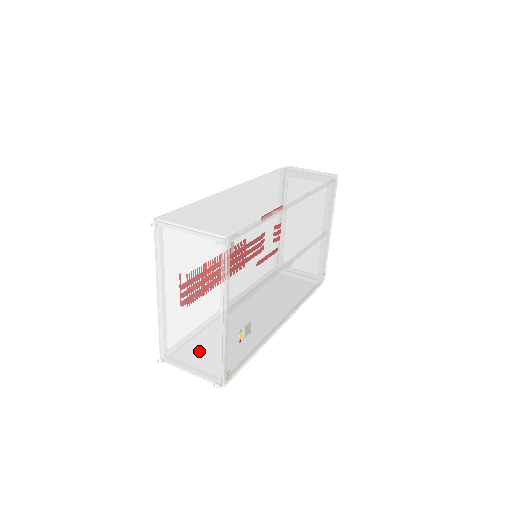
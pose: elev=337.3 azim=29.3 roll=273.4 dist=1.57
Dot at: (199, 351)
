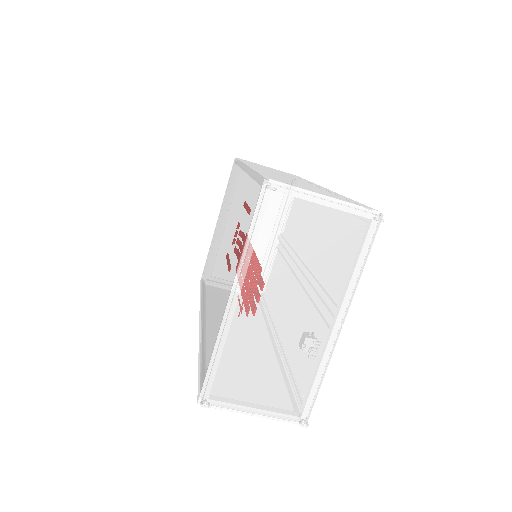
Dot at: (282, 378)
